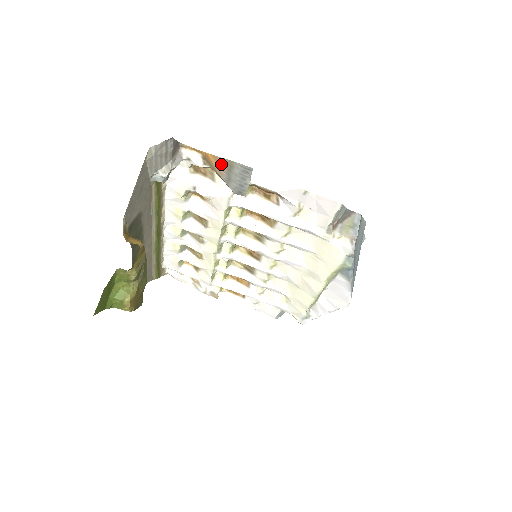
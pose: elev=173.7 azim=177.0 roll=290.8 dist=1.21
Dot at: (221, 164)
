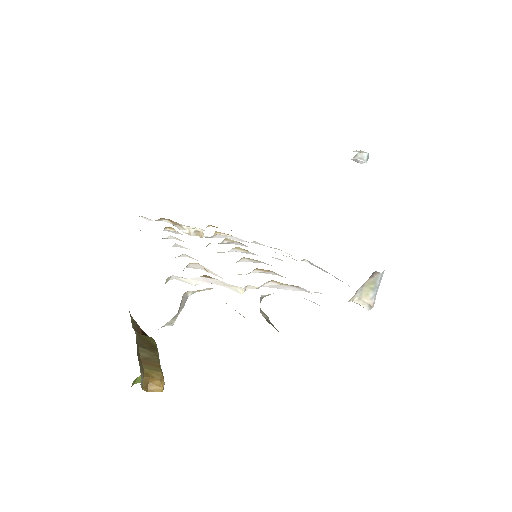
Dot at: occluded
